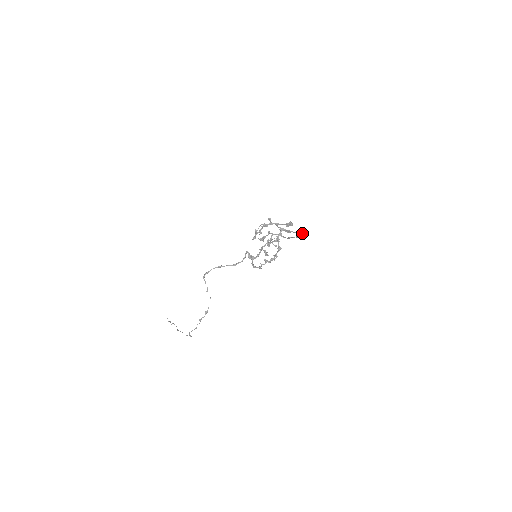
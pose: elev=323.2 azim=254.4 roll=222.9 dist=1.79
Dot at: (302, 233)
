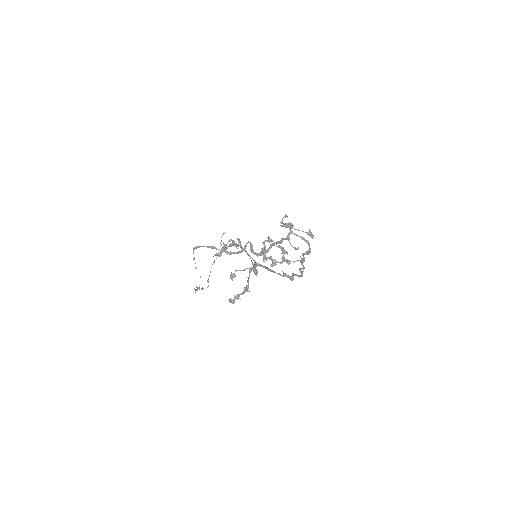
Dot at: (292, 280)
